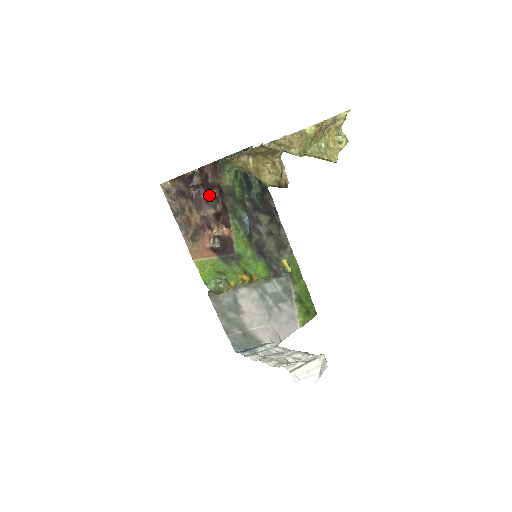
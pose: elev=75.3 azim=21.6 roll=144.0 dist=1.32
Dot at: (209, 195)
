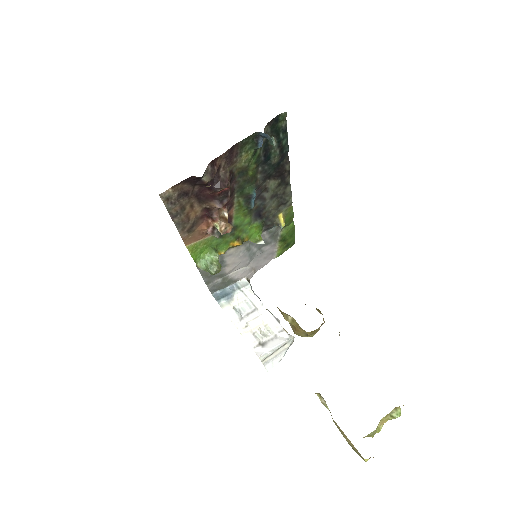
Dot at: (218, 192)
